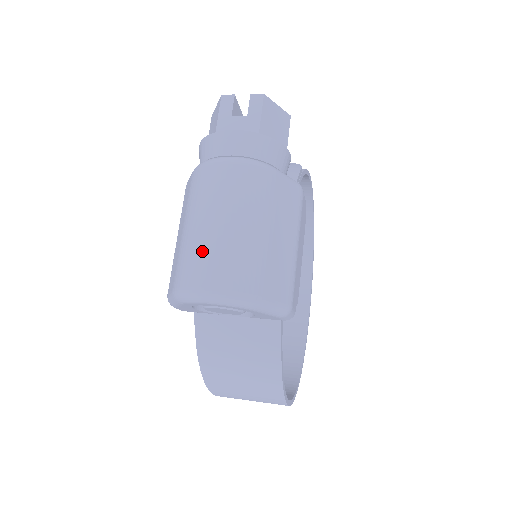
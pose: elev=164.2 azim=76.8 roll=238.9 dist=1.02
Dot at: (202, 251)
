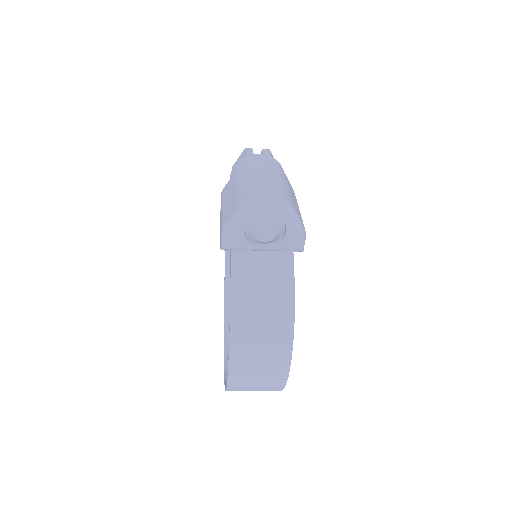
Dot at: (257, 186)
